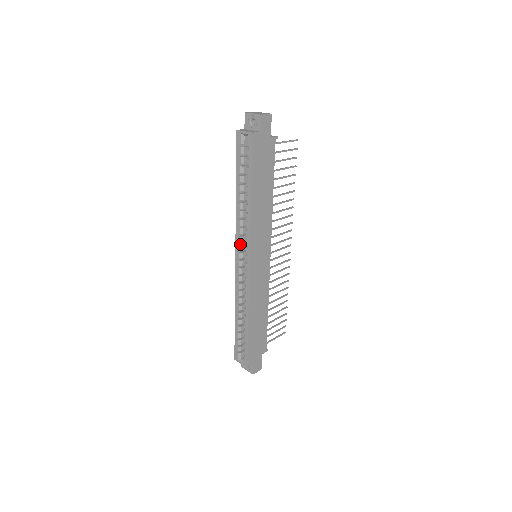
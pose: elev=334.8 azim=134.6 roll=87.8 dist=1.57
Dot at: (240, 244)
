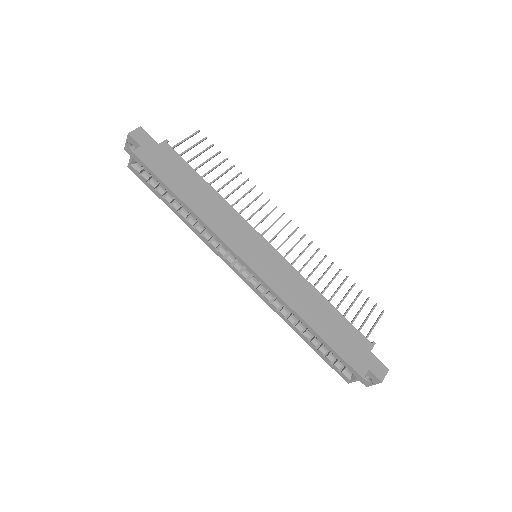
Dot at: (226, 257)
